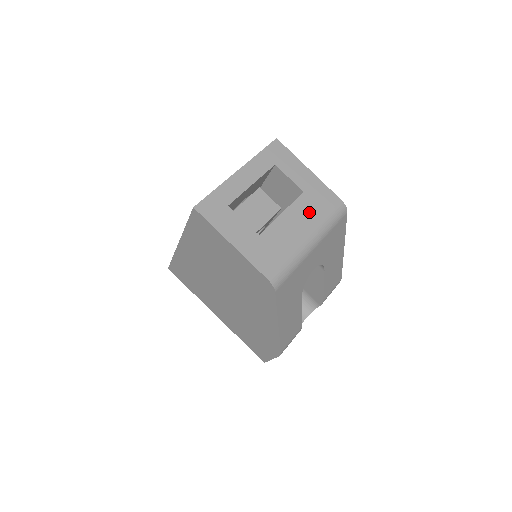
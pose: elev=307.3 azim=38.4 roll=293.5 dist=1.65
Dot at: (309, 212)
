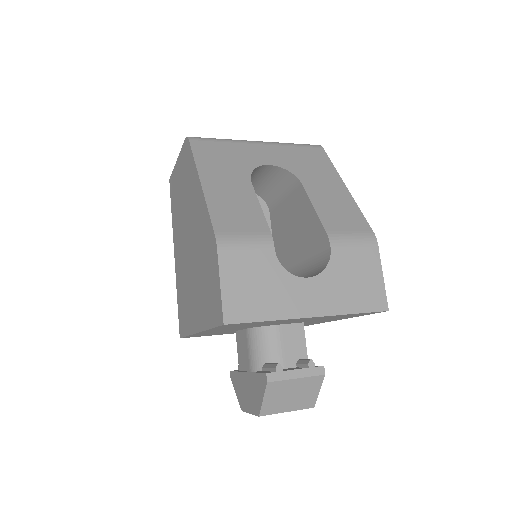
Dot at: occluded
